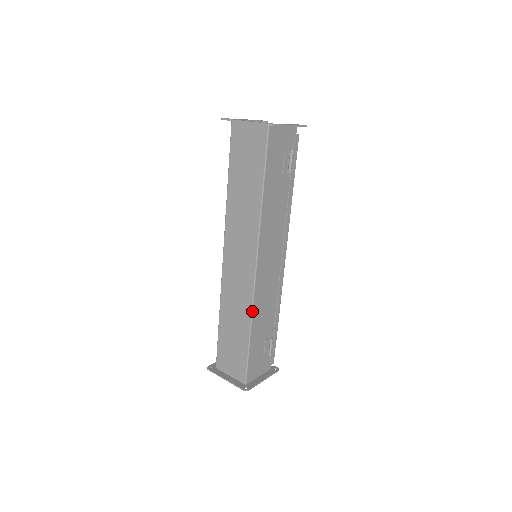
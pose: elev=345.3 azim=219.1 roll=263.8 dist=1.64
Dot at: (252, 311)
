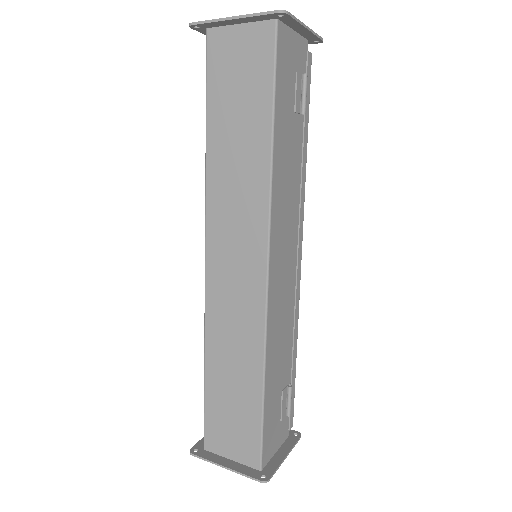
Dot at: (265, 344)
